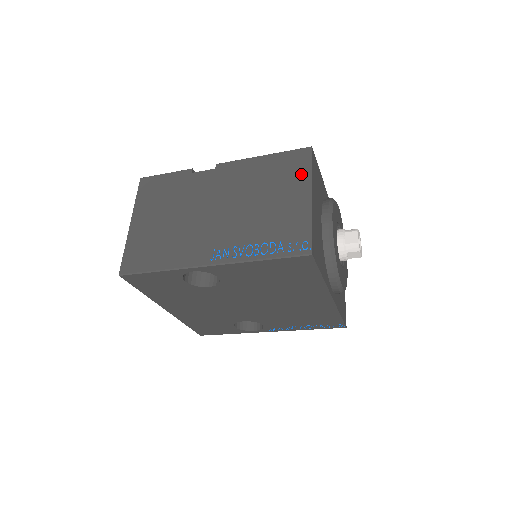
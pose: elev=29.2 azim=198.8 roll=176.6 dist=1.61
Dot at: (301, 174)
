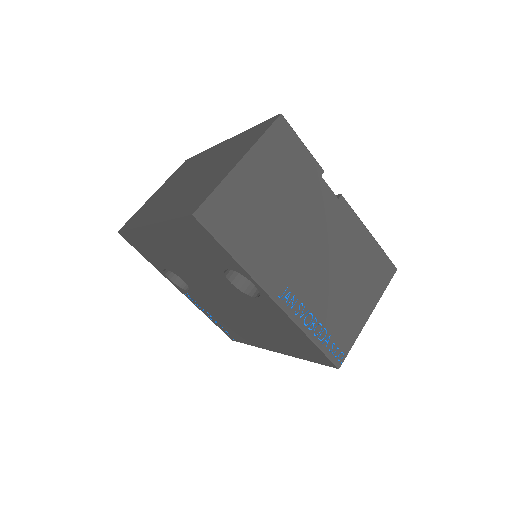
Dot at: (378, 287)
